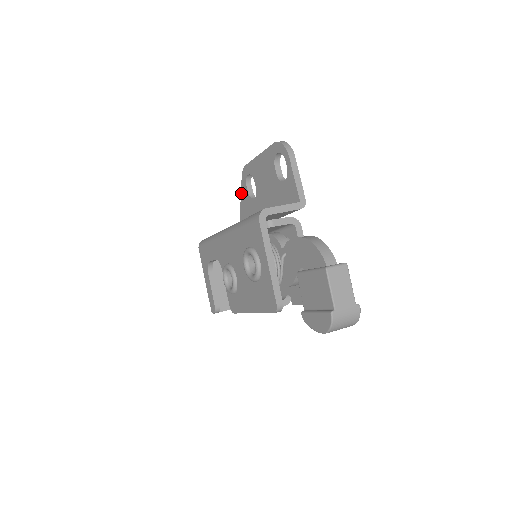
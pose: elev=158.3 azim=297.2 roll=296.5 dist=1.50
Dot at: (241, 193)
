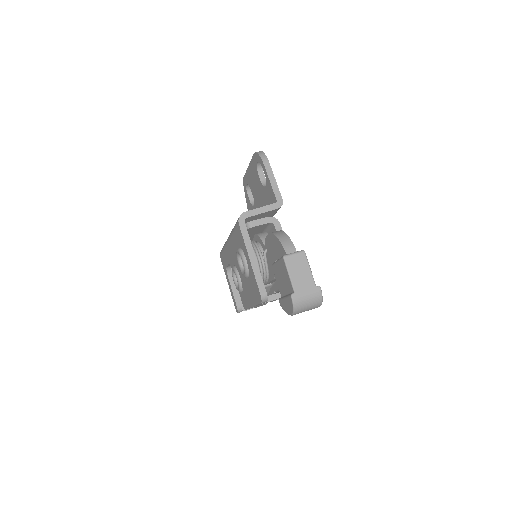
Dot at: (246, 202)
